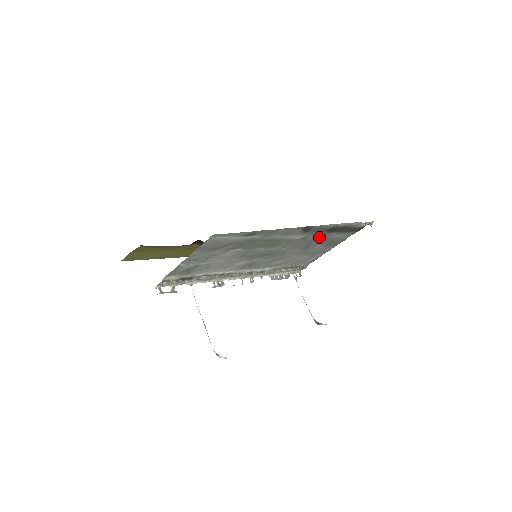
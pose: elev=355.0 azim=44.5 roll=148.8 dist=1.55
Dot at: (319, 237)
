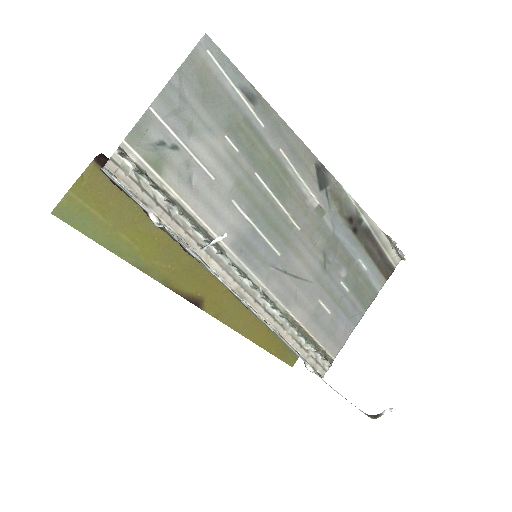
Dot at: (340, 239)
